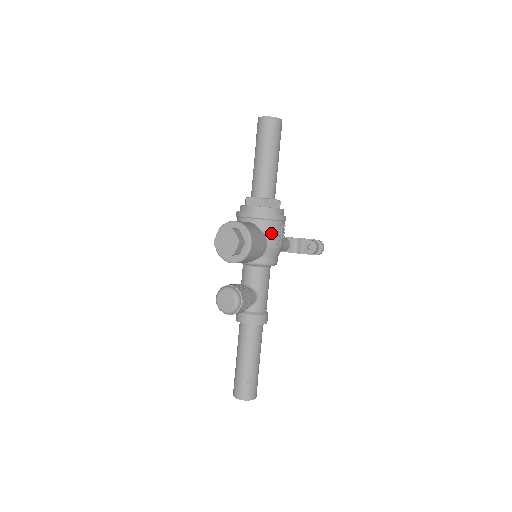
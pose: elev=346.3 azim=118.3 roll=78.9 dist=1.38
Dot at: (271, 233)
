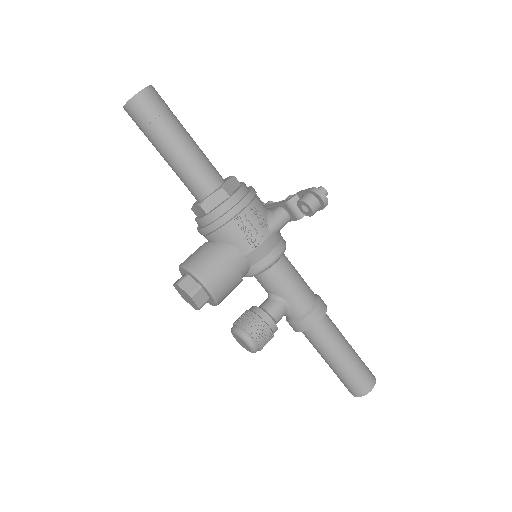
Dot at: (236, 238)
